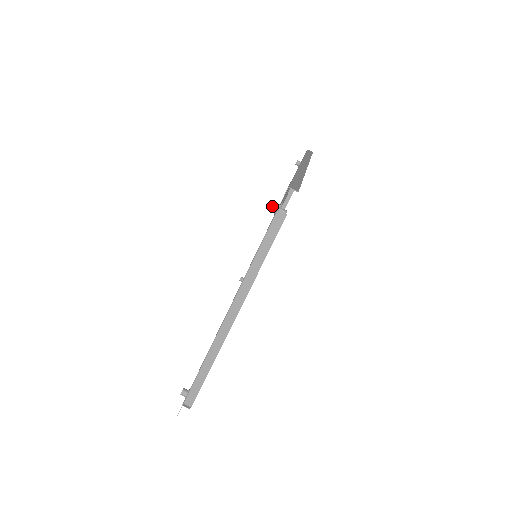
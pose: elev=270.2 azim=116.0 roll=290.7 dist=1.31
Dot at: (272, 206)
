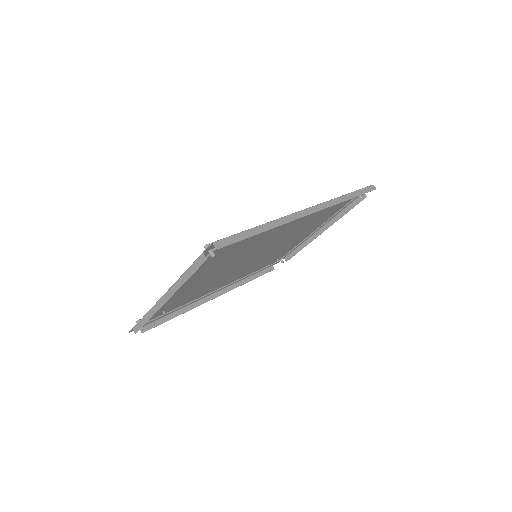
Dot at: (206, 246)
